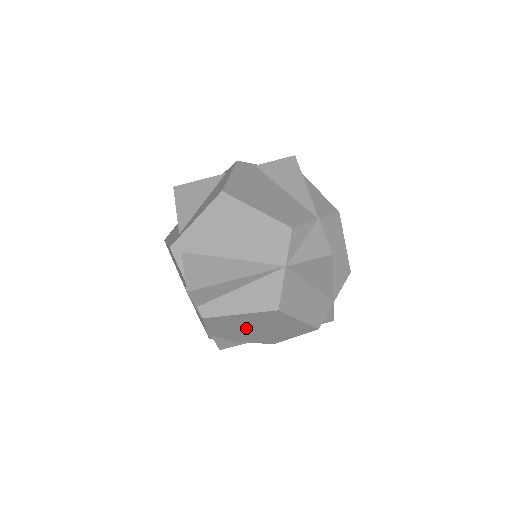
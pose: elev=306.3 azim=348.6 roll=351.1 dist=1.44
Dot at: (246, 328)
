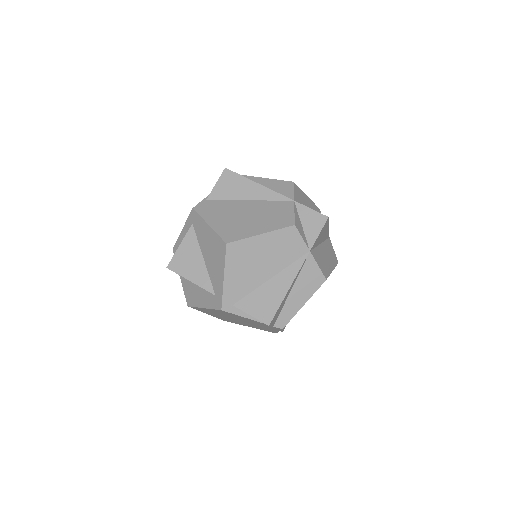
Dot at: occluded
